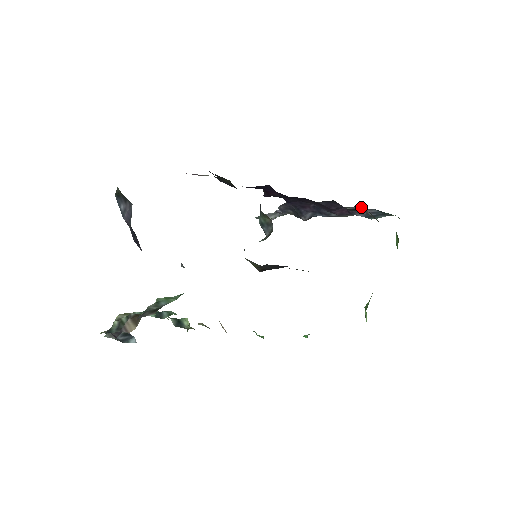
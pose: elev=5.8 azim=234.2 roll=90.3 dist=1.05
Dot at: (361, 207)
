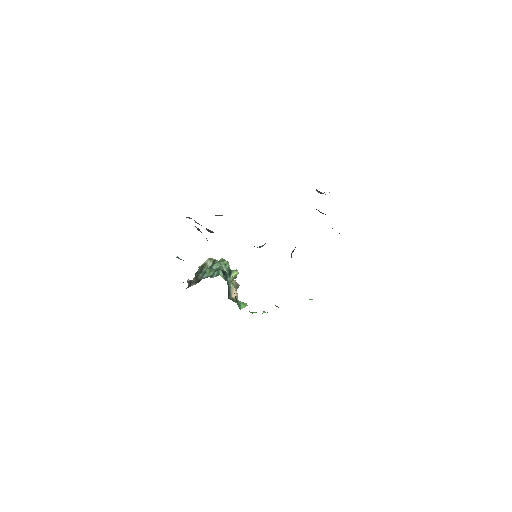
Dot at: occluded
